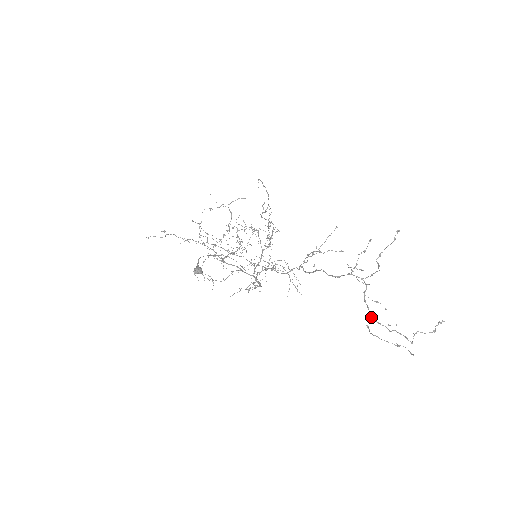
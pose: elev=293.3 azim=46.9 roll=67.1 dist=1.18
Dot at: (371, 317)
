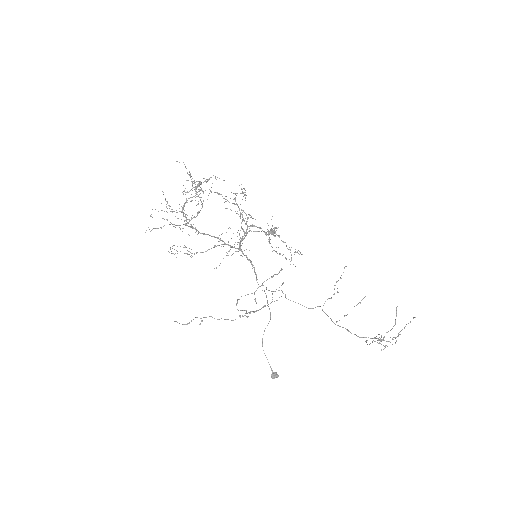
Dot at: occluded
